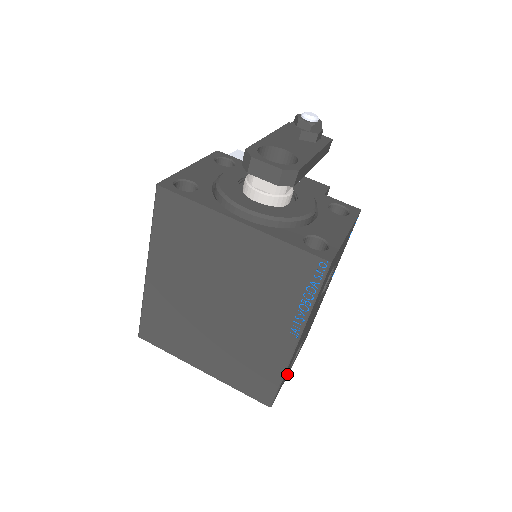
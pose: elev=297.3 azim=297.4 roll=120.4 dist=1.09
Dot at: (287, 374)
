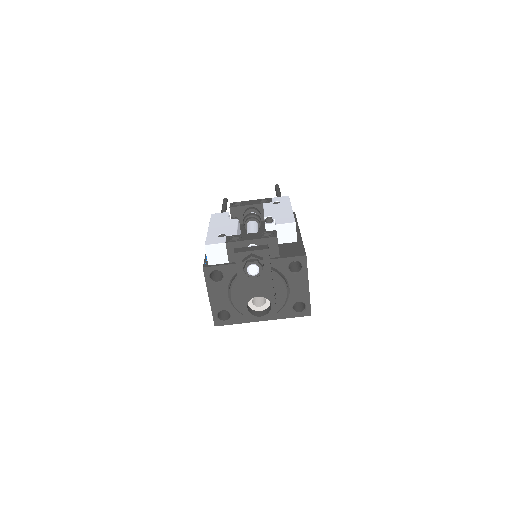
Dot at: occluded
